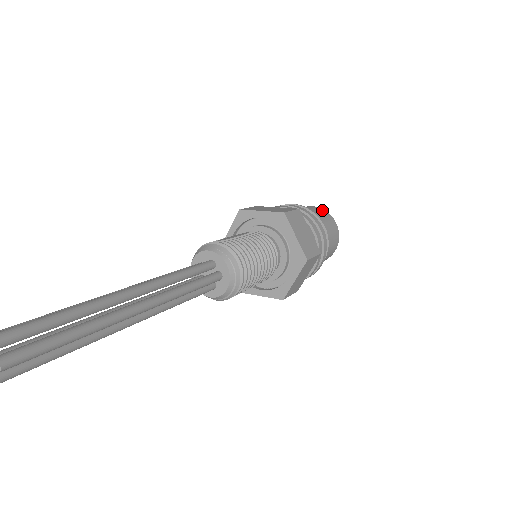
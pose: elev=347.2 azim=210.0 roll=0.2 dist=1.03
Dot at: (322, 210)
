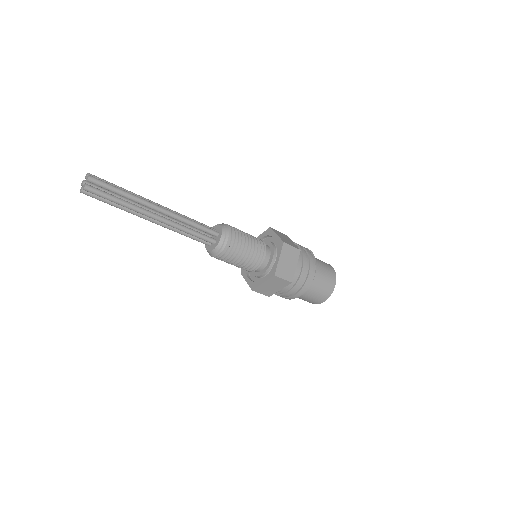
Dot at: occluded
